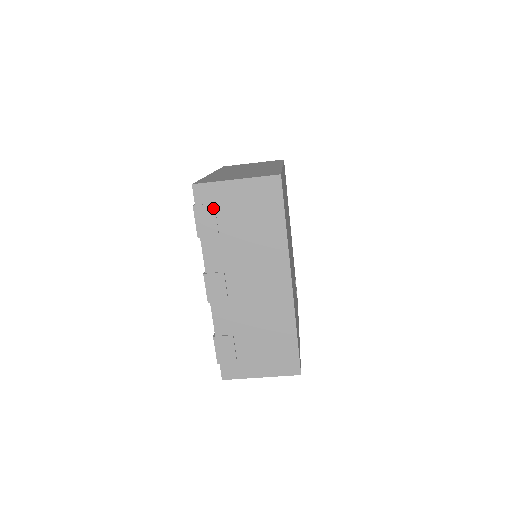
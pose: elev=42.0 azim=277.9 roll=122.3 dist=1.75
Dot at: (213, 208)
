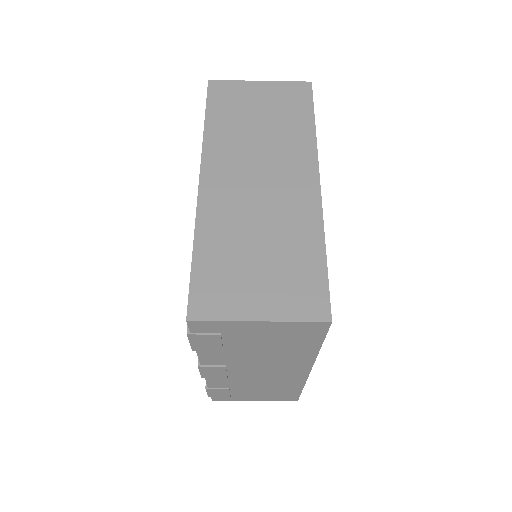
Dot at: (218, 337)
